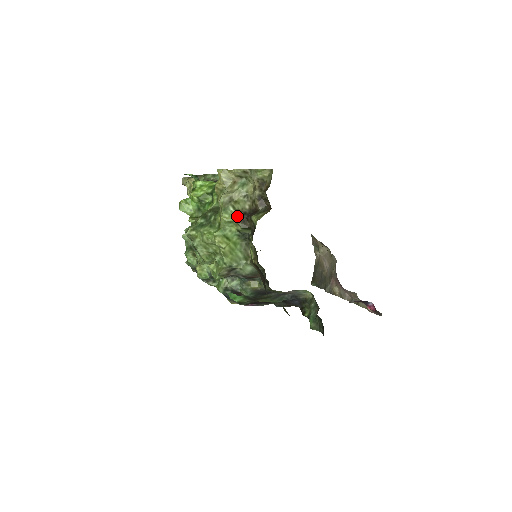
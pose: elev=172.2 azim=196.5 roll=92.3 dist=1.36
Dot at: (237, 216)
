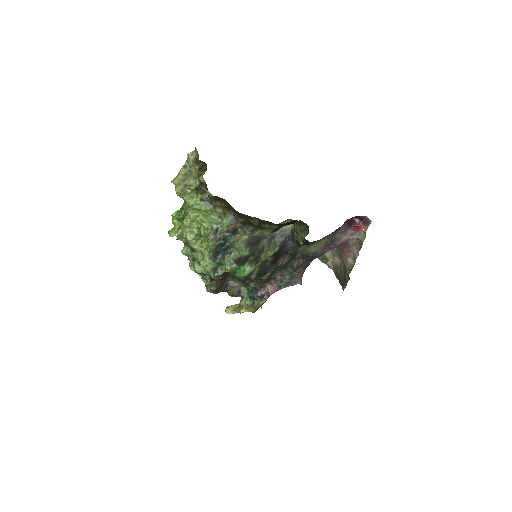
Dot at: (194, 191)
